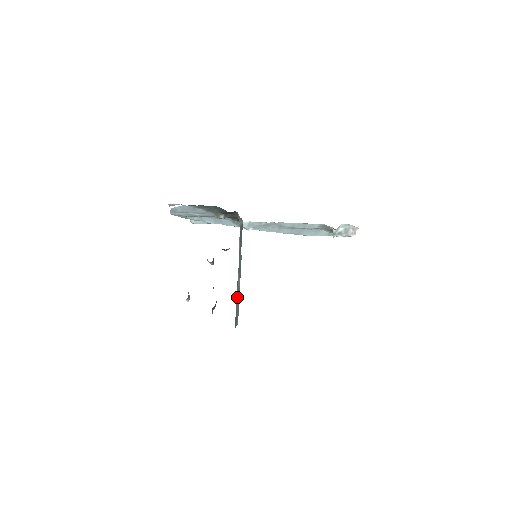
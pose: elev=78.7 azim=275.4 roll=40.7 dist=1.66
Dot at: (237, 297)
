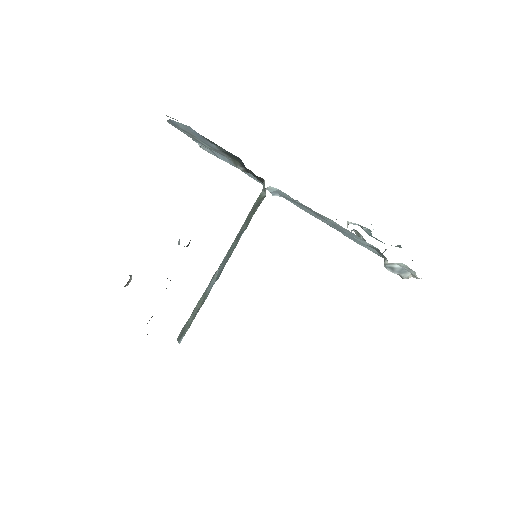
Dot at: (200, 300)
